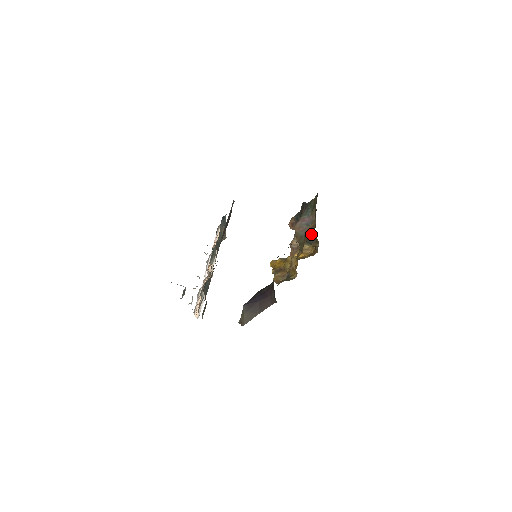
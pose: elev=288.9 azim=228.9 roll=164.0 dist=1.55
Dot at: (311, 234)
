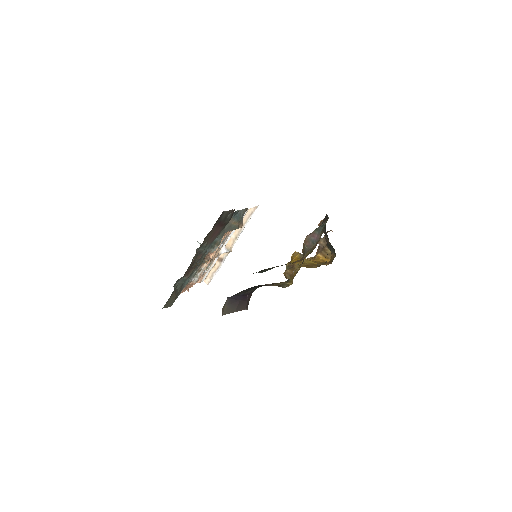
Dot at: (306, 256)
